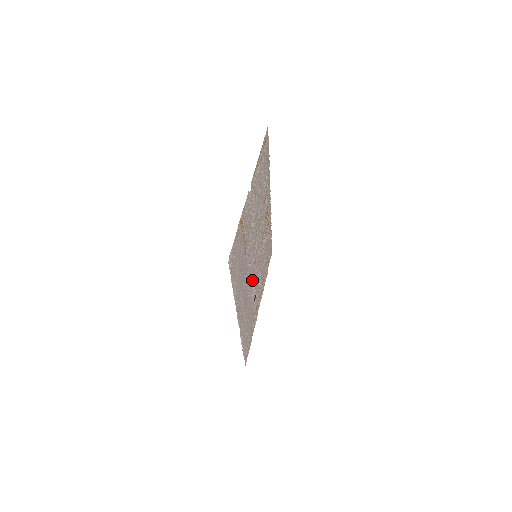
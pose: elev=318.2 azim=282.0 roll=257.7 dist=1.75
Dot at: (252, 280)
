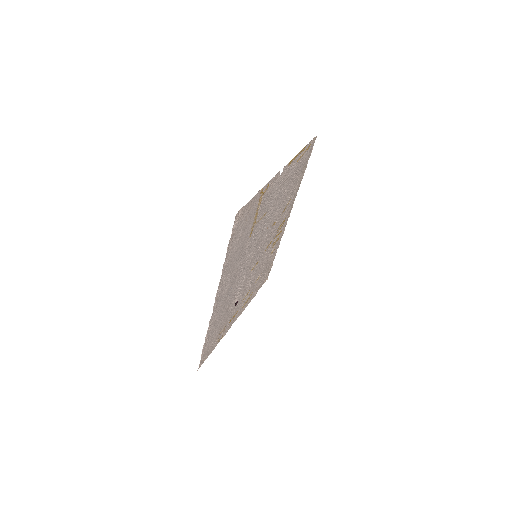
Dot at: (243, 278)
